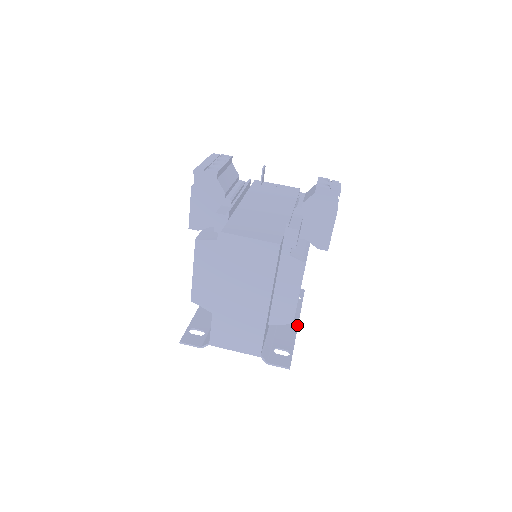
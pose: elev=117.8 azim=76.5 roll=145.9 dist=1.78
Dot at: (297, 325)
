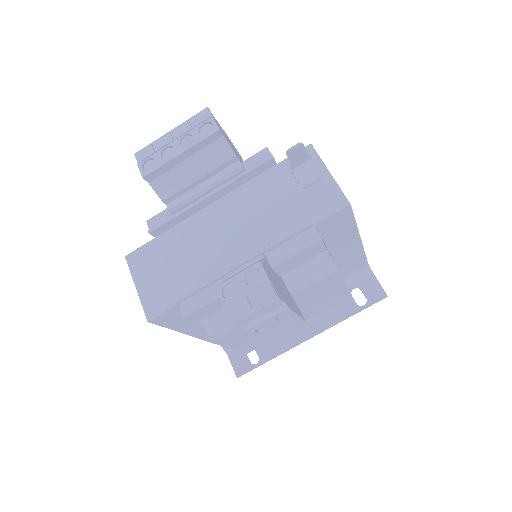
Dot at: (306, 338)
